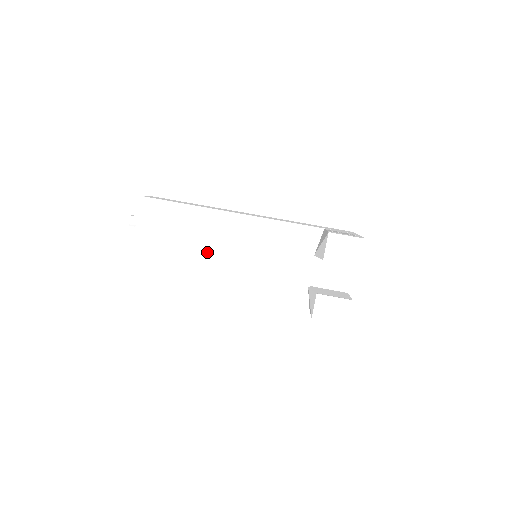
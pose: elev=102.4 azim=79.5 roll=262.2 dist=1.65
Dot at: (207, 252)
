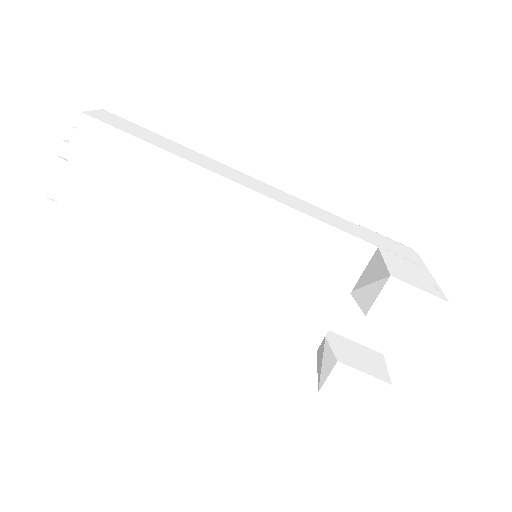
Dot at: (179, 234)
